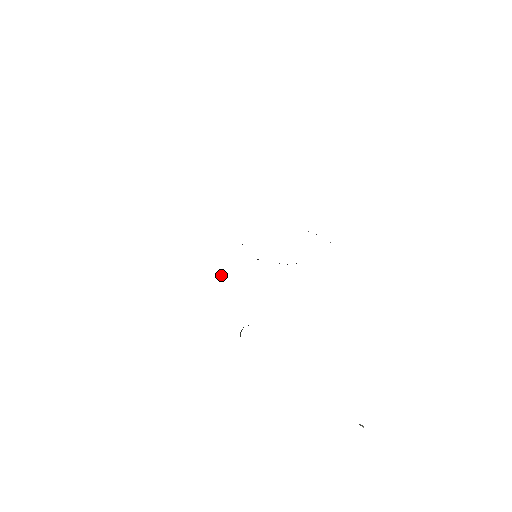
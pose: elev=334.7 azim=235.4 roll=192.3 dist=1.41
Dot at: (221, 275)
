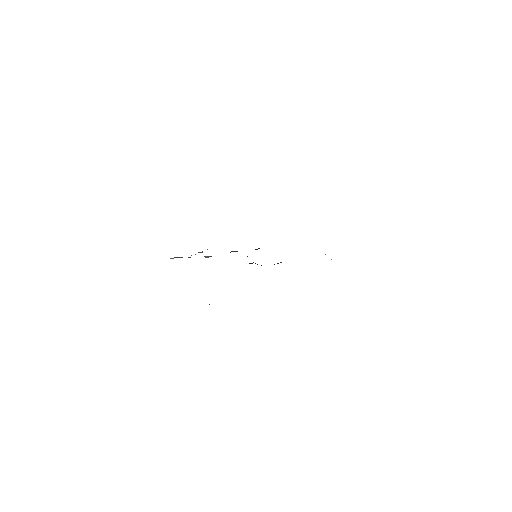
Dot at: (207, 256)
